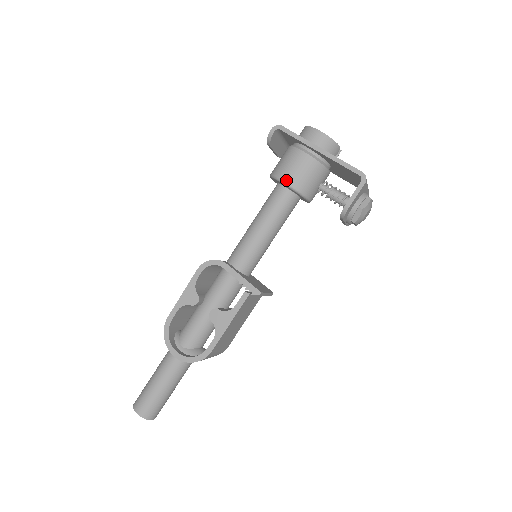
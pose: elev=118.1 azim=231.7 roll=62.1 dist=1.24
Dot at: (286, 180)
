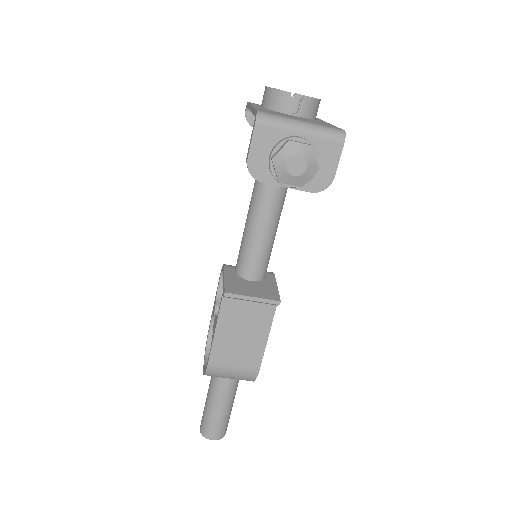
Dot at: (246, 158)
